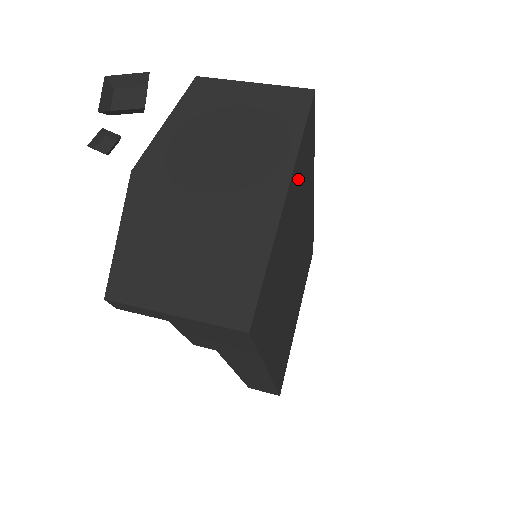
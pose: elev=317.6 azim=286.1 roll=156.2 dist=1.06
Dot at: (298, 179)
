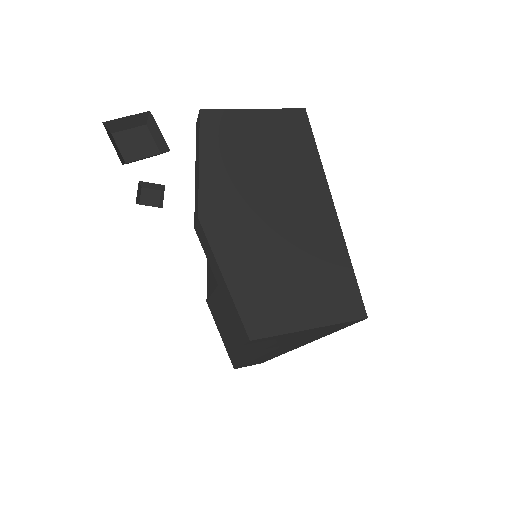
Dot at: occluded
